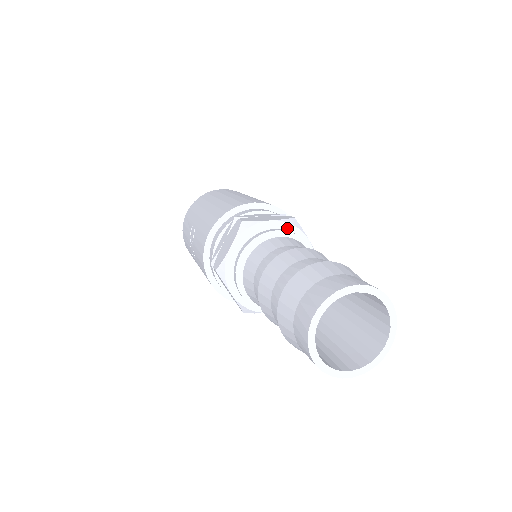
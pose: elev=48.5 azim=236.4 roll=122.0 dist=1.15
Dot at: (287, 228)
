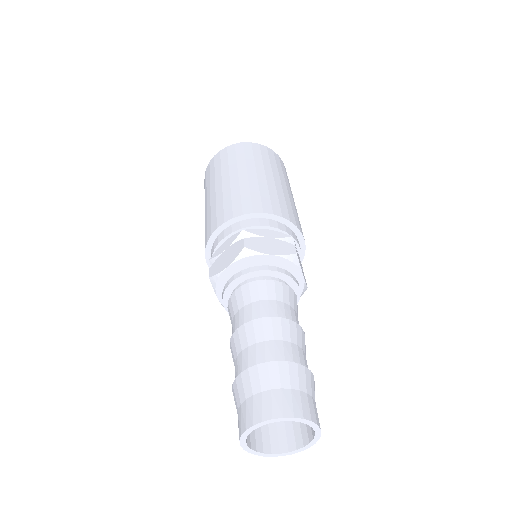
Dot at: (244, 262)
